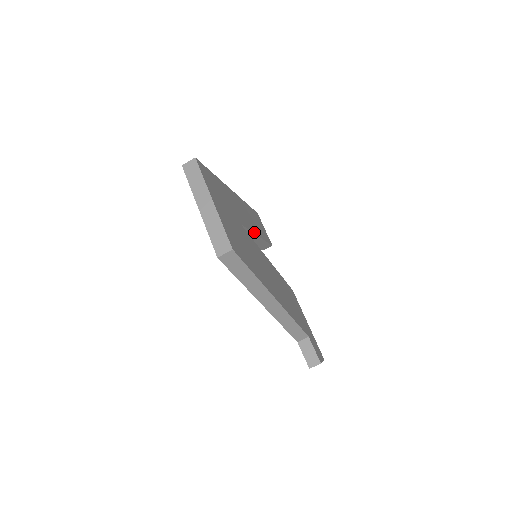
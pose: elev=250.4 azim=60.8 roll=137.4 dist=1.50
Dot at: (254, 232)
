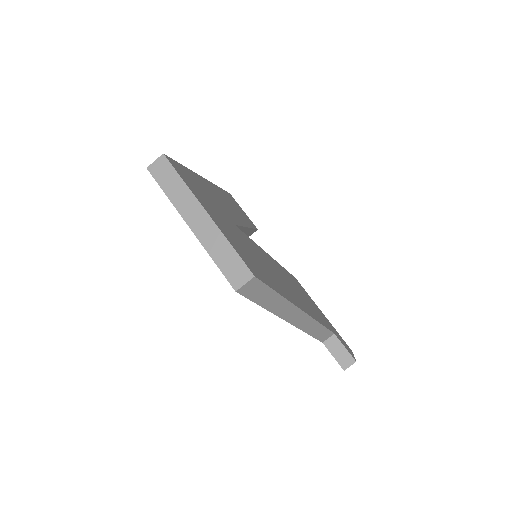
Dot at: (244, 225)
